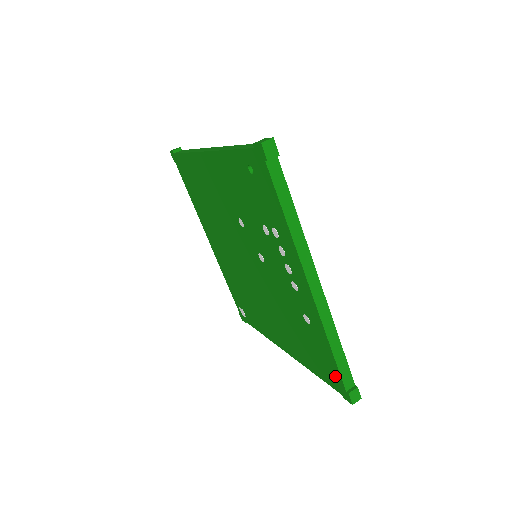
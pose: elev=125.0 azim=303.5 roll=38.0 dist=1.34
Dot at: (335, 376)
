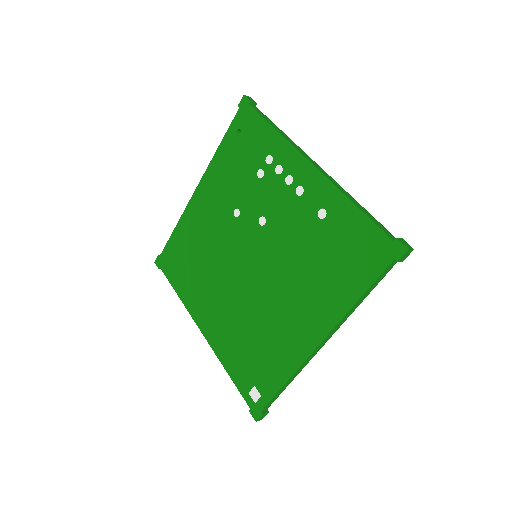
Dot at: (375, 241)
